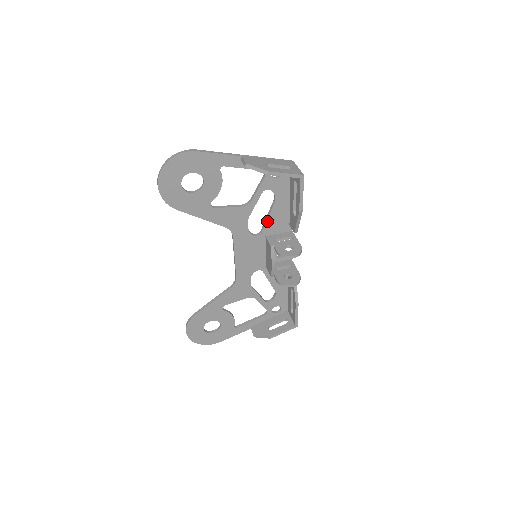
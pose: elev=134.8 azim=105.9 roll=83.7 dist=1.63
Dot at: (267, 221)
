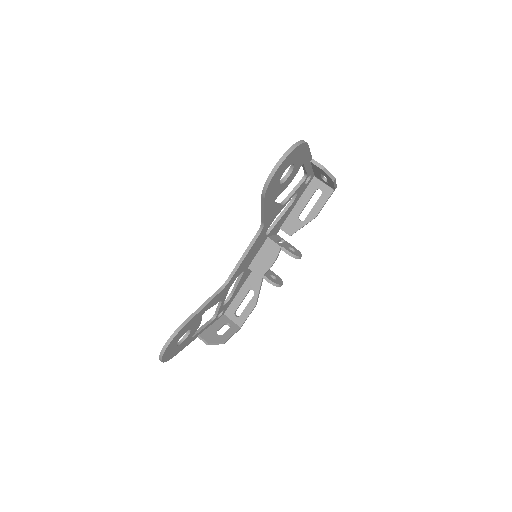
Dot at: (277, 222)
